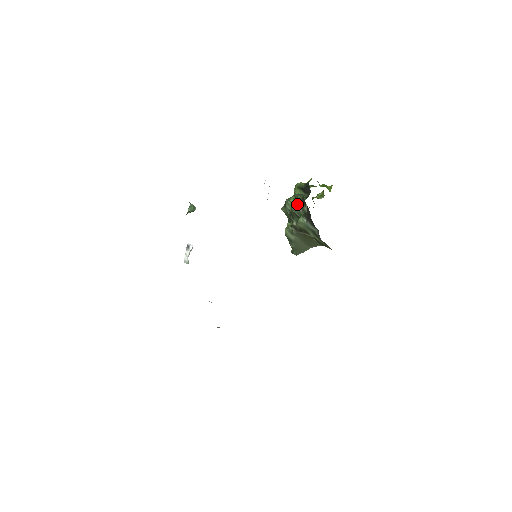
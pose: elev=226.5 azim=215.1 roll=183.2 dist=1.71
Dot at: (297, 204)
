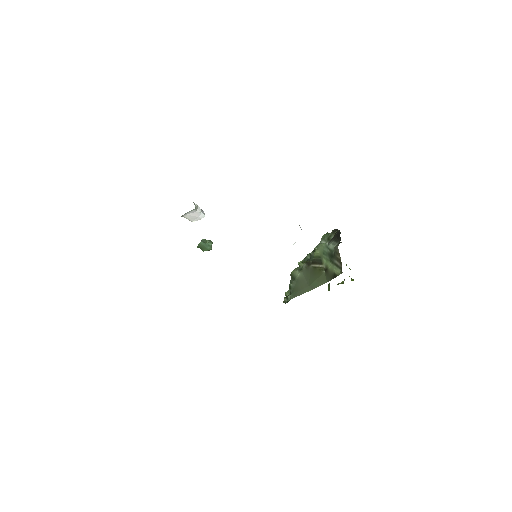
Dot at: (325, 237)
